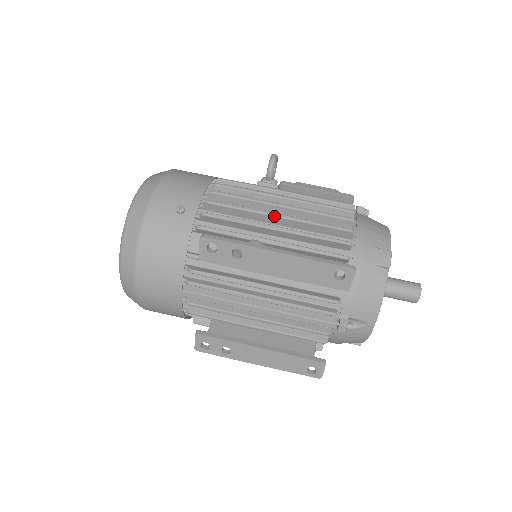
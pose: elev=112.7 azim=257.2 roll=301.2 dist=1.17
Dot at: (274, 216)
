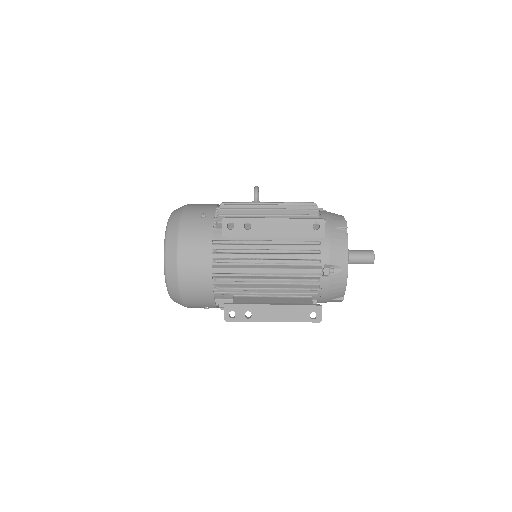
Dot at: (266, 210)
